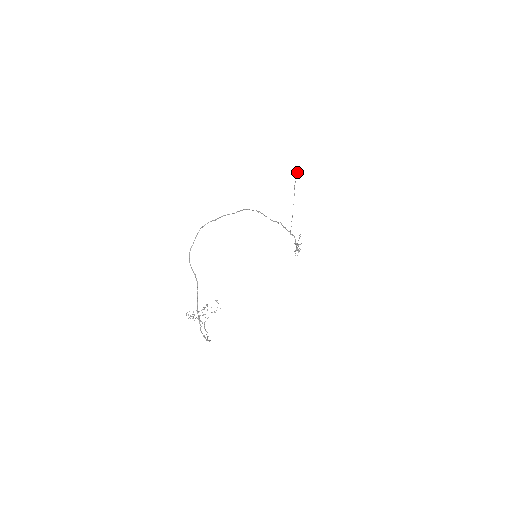
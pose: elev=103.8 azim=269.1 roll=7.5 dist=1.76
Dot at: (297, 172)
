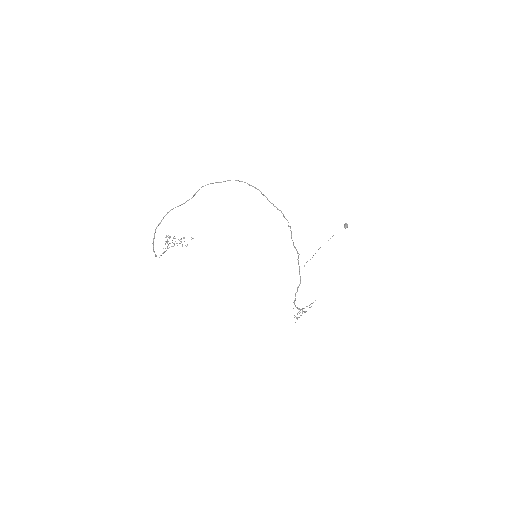
Dot at: (345, 224)
